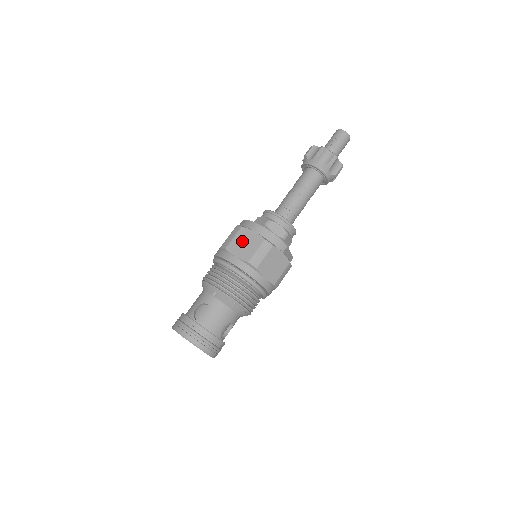
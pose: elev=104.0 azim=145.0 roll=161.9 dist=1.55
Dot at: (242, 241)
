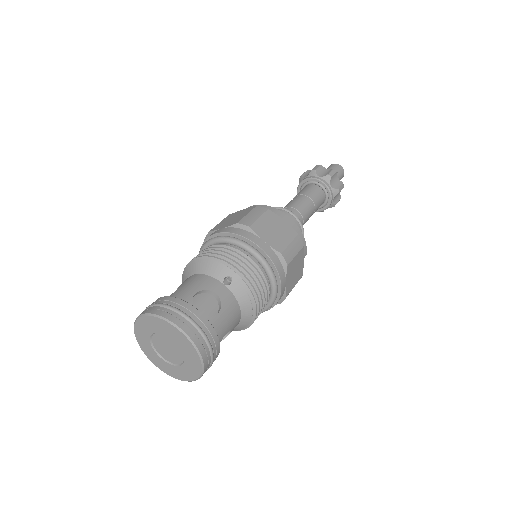
Dot at: (271, 225)
